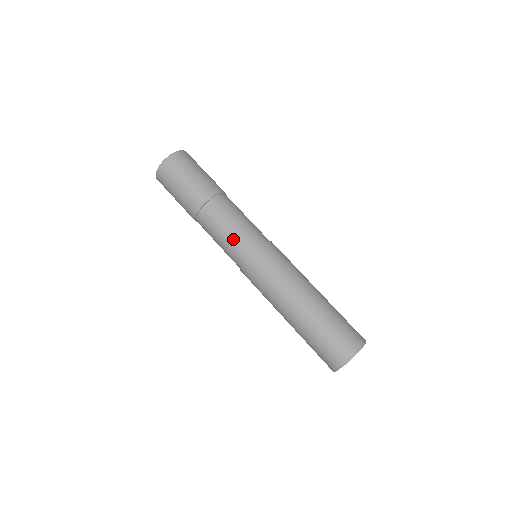
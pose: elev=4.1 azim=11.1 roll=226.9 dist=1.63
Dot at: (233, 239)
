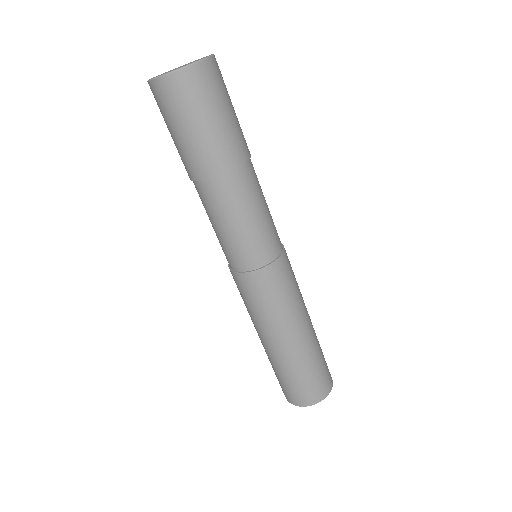
Dot at: (235, 242)
